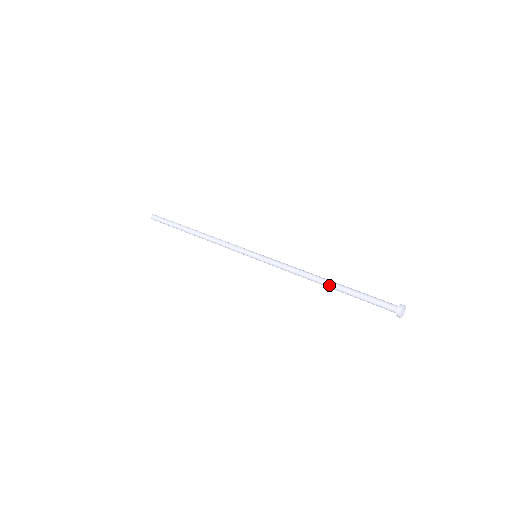
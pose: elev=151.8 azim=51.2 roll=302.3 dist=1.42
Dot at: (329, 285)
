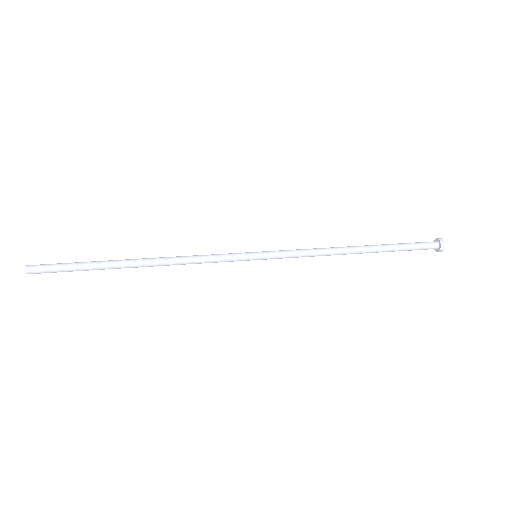
Dot at: (364, 246)
